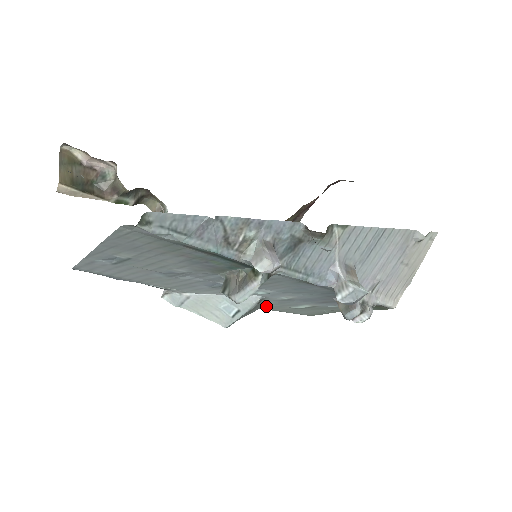
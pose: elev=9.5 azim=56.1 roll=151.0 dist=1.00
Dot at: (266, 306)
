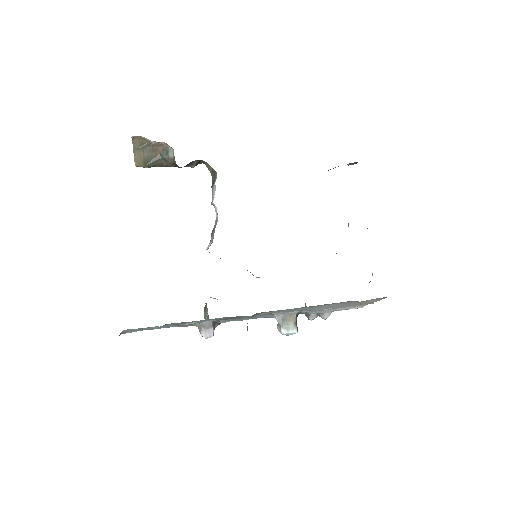
Dot at: occluded
